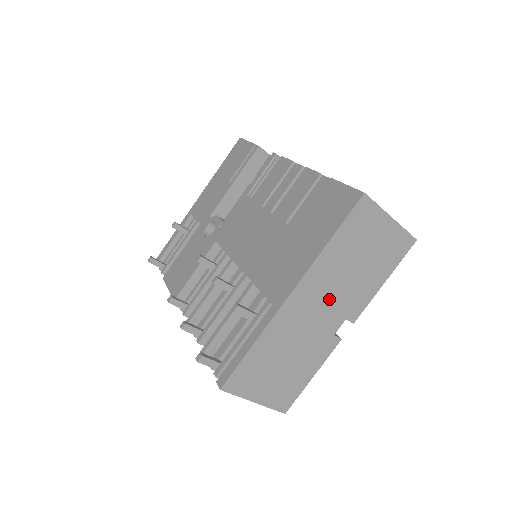
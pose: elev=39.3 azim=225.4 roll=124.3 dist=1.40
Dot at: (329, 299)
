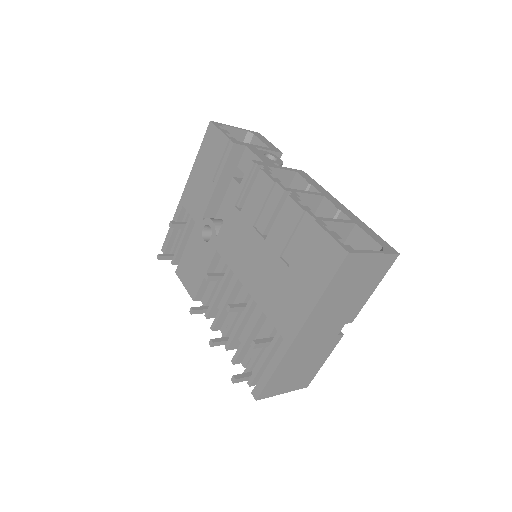
Dot at: (329, 321)
